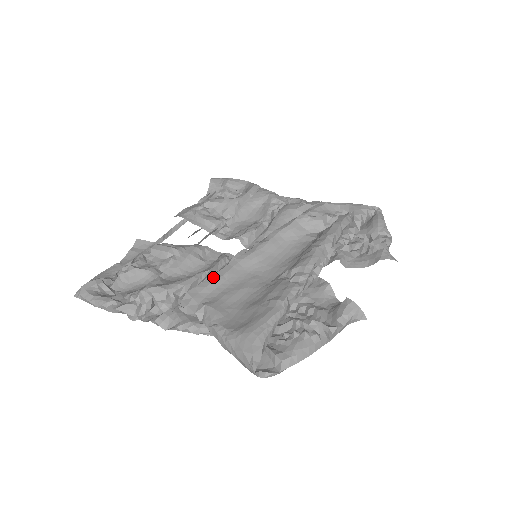
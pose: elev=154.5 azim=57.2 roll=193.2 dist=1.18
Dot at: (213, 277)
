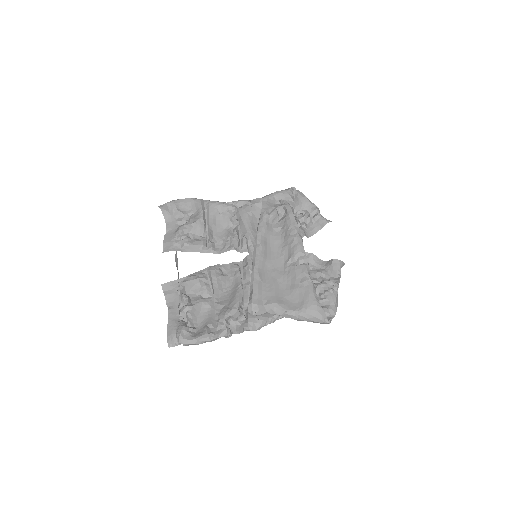
Dot at: (255, 285)
